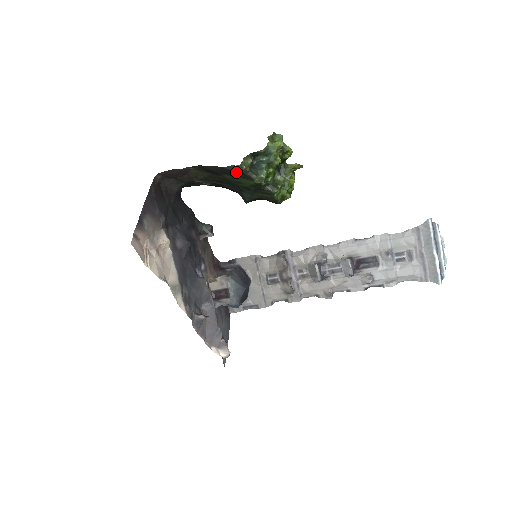
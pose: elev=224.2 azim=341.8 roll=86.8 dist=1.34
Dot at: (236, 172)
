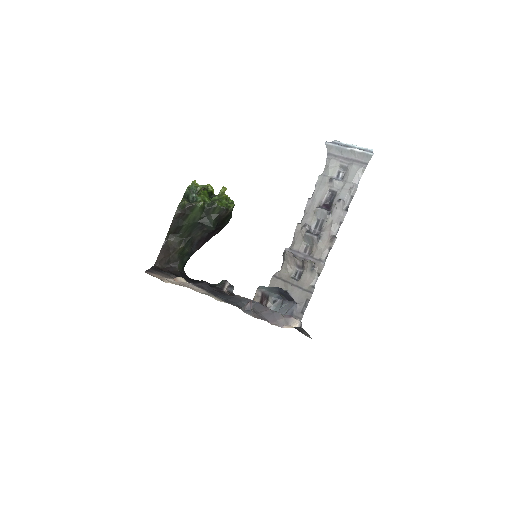
Dot at: (184, 211)
